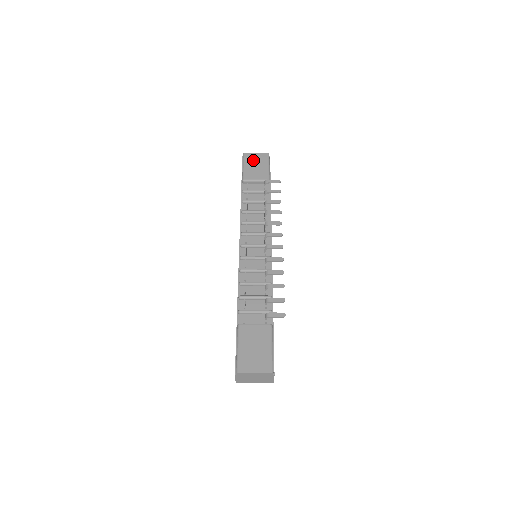
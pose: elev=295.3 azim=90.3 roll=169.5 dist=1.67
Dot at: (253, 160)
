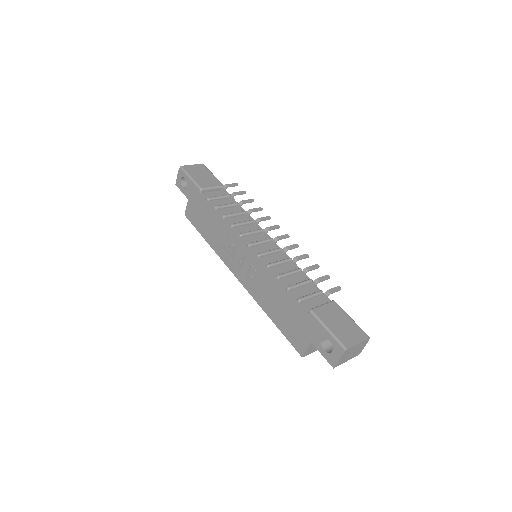
Dot at: (195, 171)
